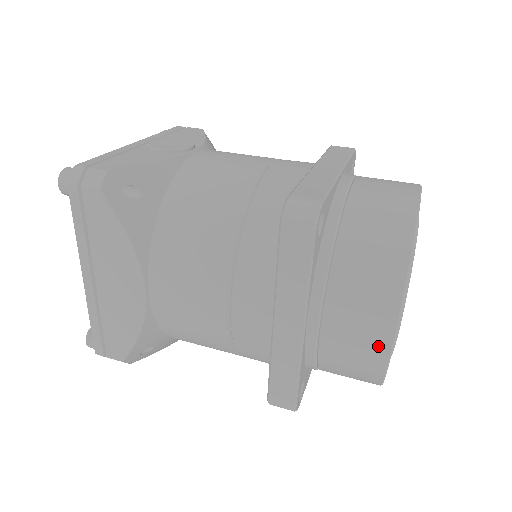
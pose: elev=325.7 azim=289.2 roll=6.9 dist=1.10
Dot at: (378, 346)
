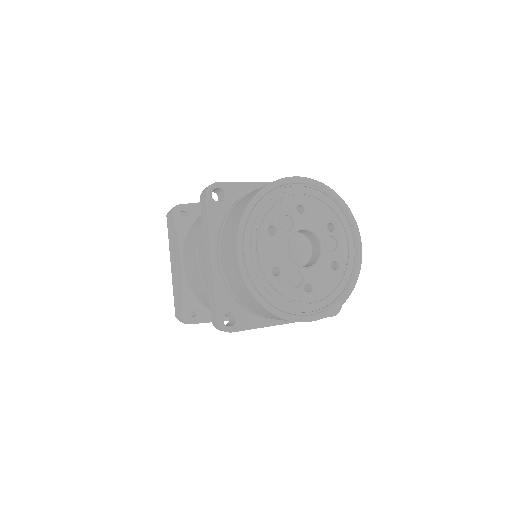
Dot at: (234, 258)
